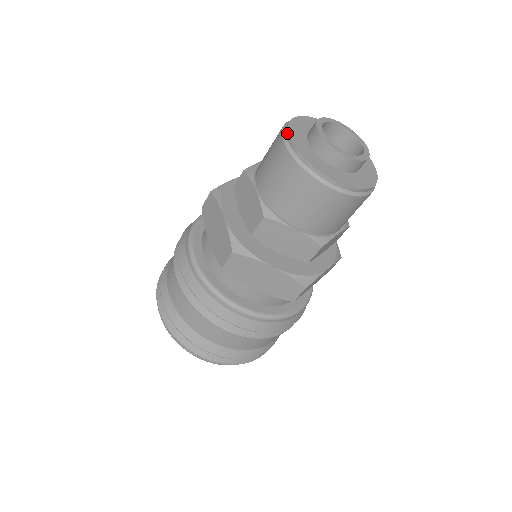
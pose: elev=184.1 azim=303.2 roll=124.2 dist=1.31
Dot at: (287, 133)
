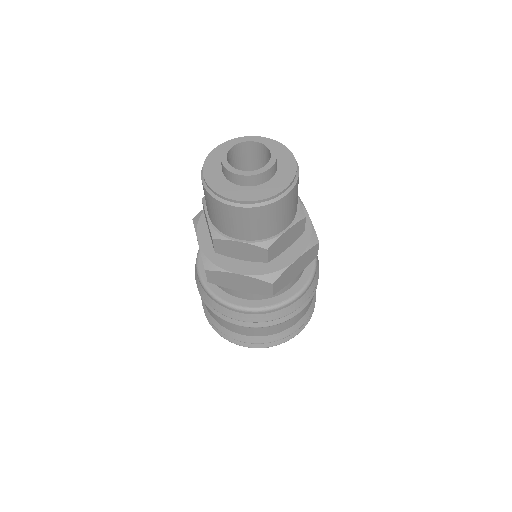
Dot at: (224, 198)
